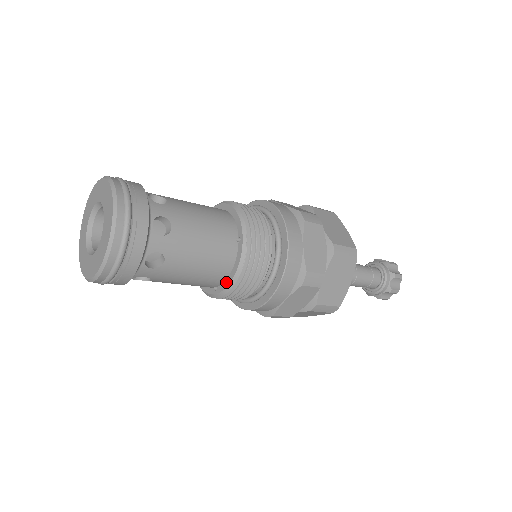
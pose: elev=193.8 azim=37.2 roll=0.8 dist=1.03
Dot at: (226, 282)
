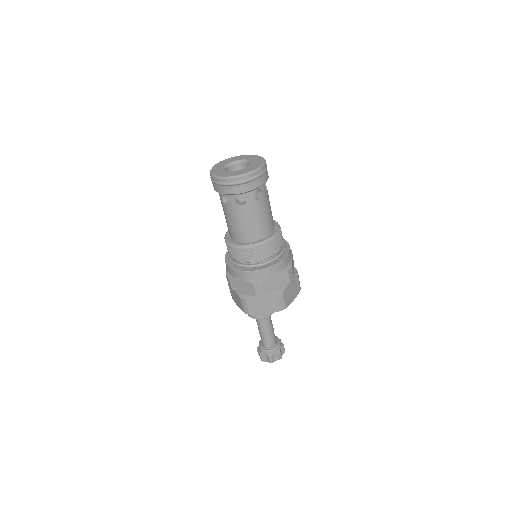
Dot at: (262, 240)
